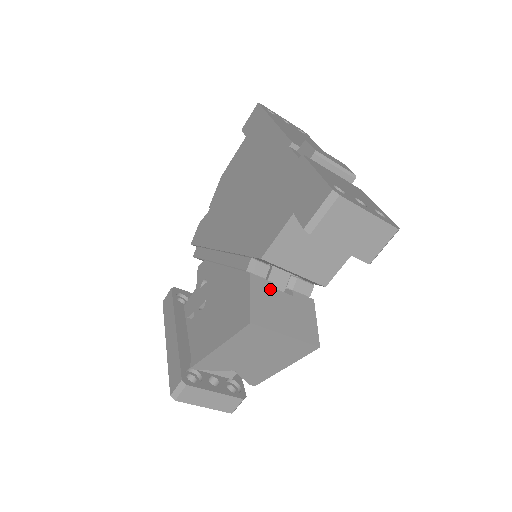
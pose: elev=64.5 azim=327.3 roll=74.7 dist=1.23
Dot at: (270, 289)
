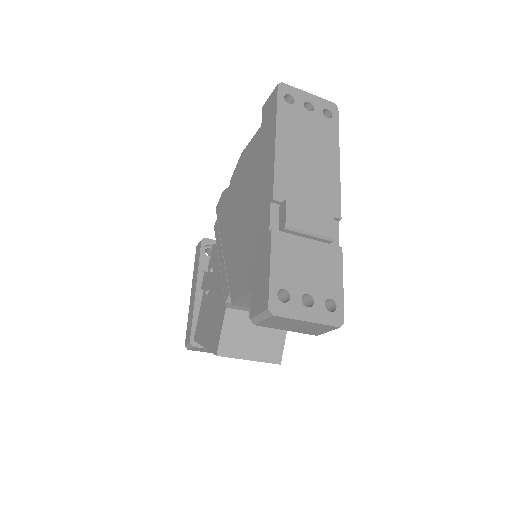
Dot at: (244, 319)
